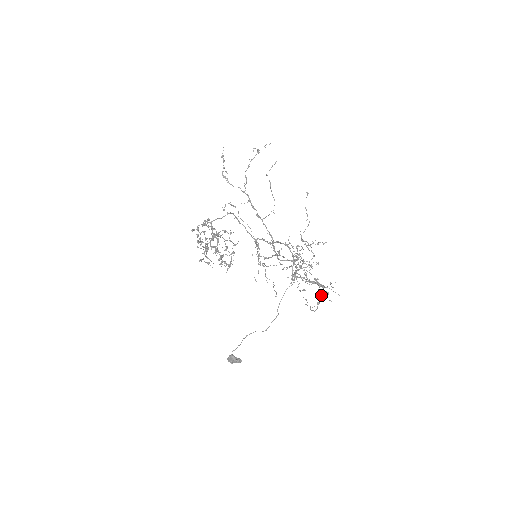
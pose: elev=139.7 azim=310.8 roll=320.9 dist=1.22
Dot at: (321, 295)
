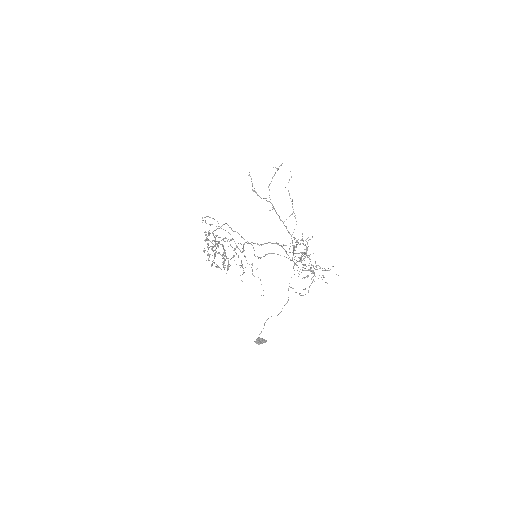
Dot at: (312, 281)
